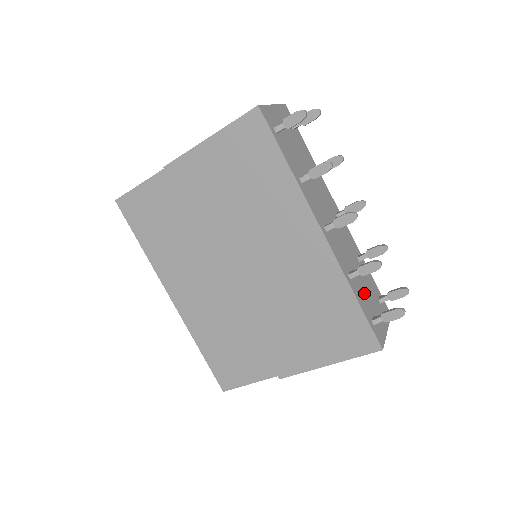
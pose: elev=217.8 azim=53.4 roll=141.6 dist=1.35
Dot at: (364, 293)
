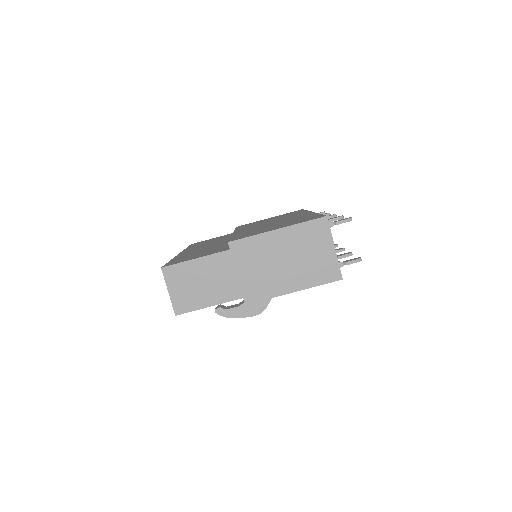
Dot at: occluded
